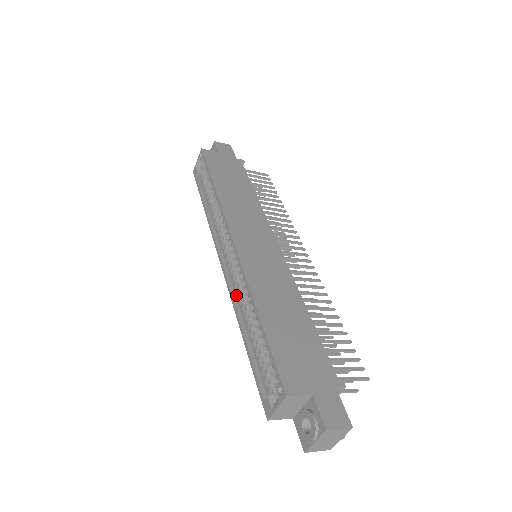
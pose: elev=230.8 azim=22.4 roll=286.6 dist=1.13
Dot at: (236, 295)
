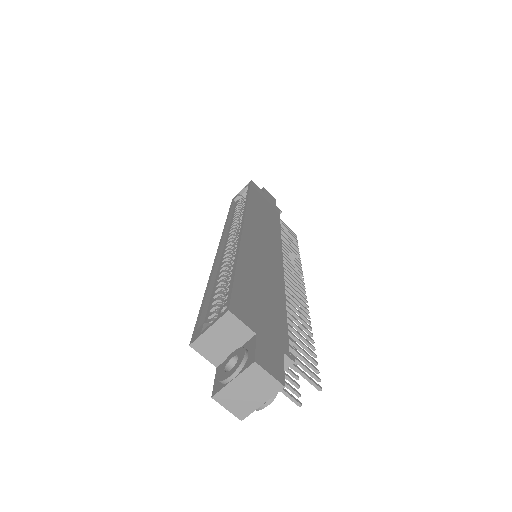
Dot at: (220, 263)
